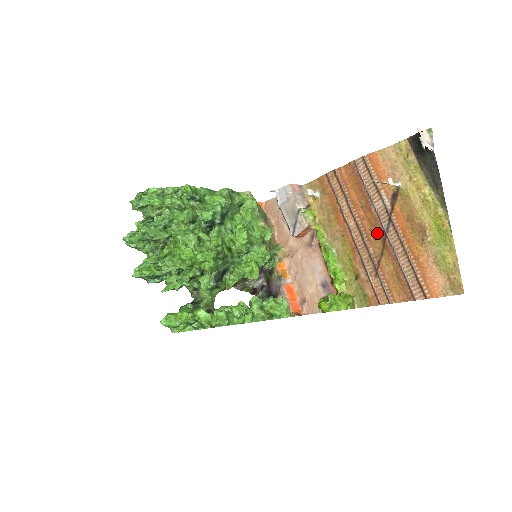
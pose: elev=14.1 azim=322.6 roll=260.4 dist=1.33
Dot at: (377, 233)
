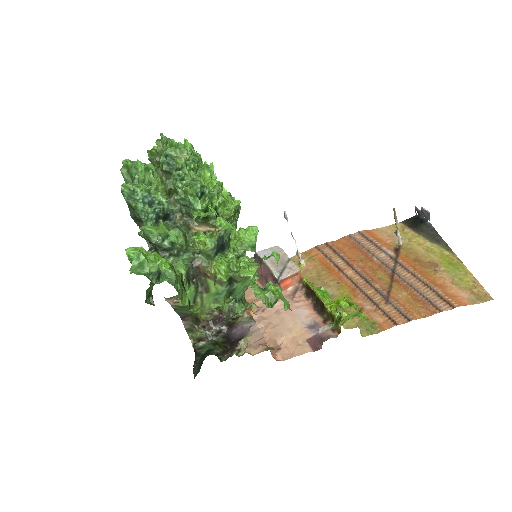
Dot at: (382, 274)
